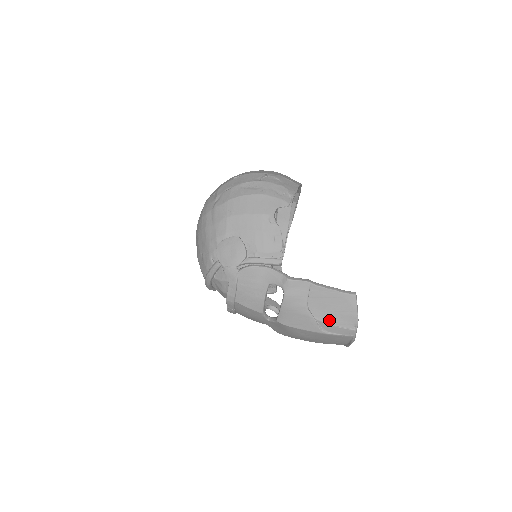
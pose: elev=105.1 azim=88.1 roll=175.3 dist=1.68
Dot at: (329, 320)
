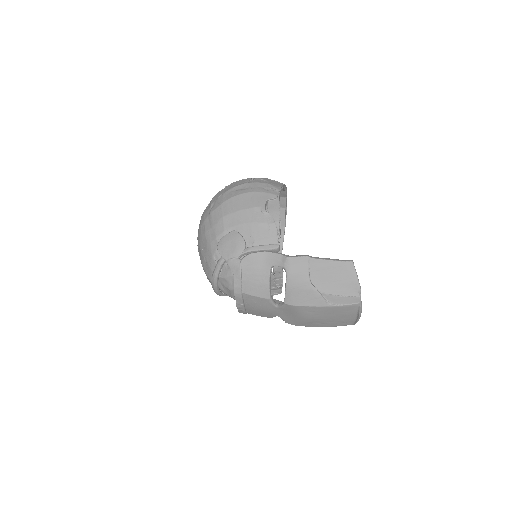
Dot at: (333, 291)
